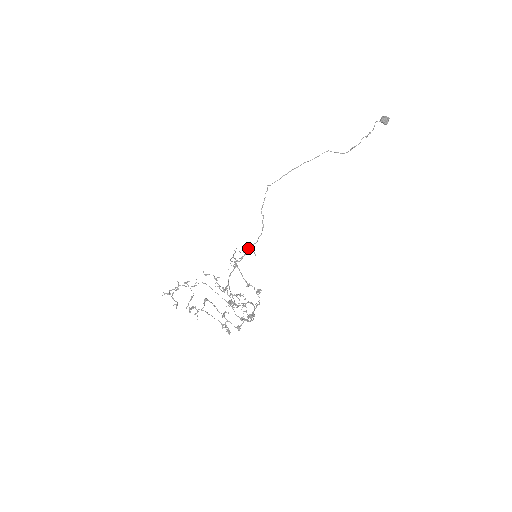
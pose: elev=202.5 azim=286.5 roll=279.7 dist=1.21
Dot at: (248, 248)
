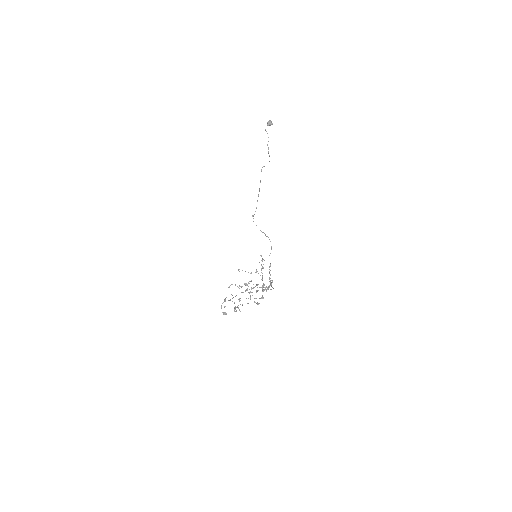
Dot at: occluded
